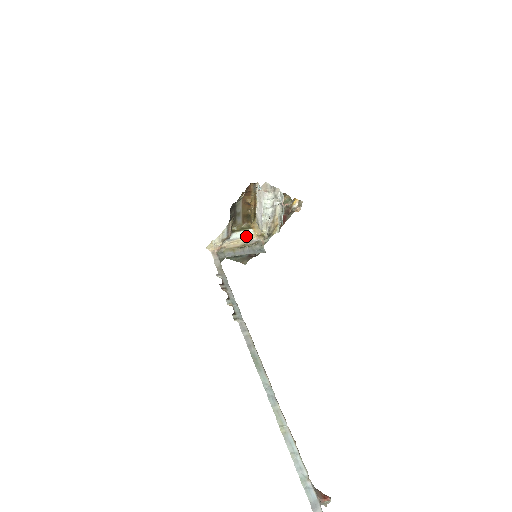
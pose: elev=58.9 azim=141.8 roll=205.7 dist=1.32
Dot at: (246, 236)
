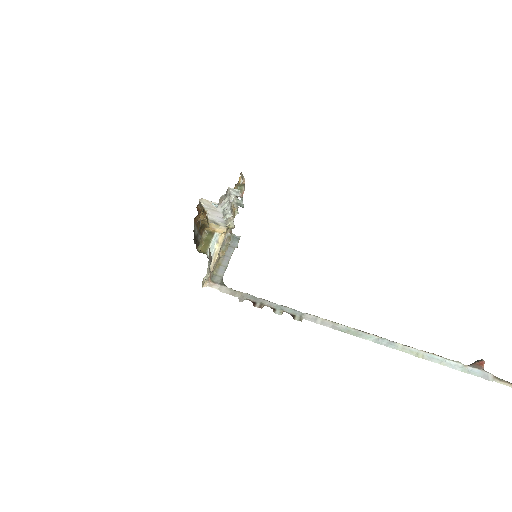
Dot at: (217, 243)
